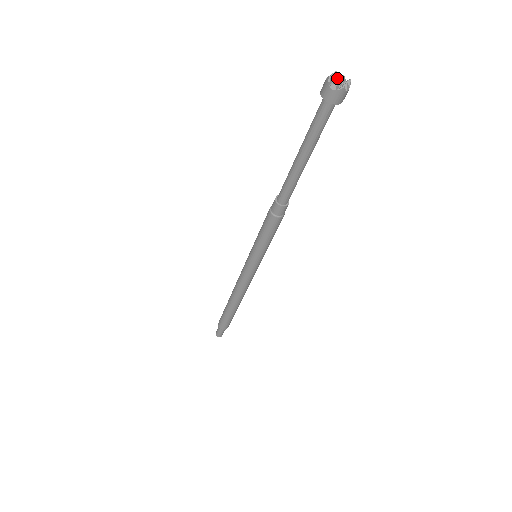
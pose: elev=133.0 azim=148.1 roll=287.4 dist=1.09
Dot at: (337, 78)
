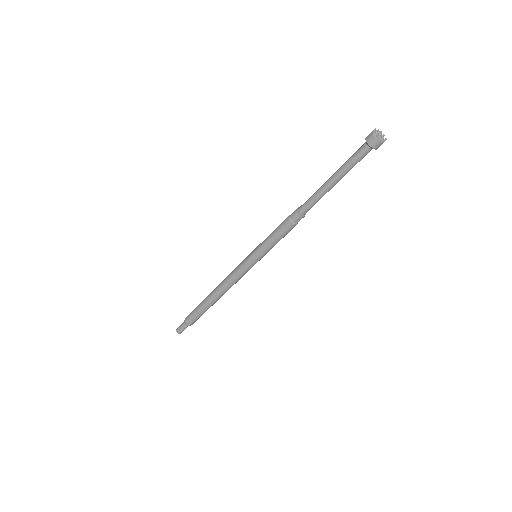
Dot at: (380, 135)
